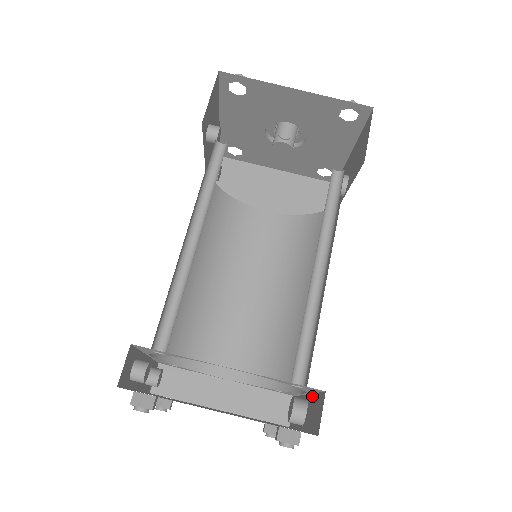
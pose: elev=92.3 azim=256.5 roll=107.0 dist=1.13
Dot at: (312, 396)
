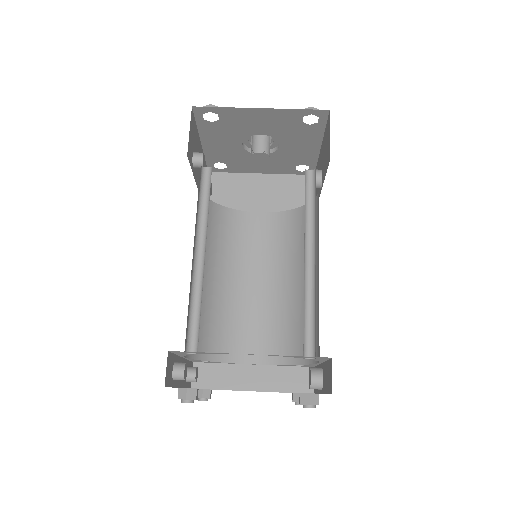
Dot at: (324, 364)
